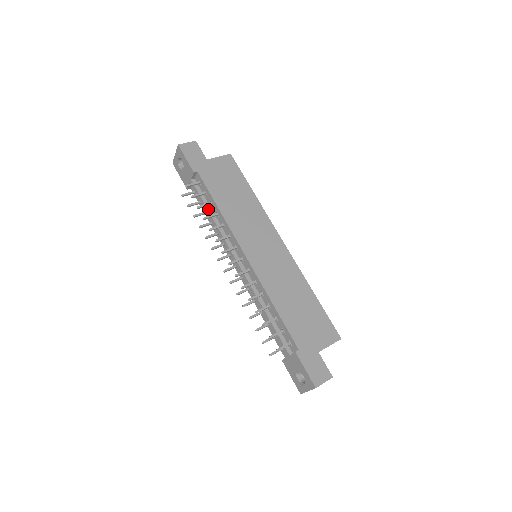
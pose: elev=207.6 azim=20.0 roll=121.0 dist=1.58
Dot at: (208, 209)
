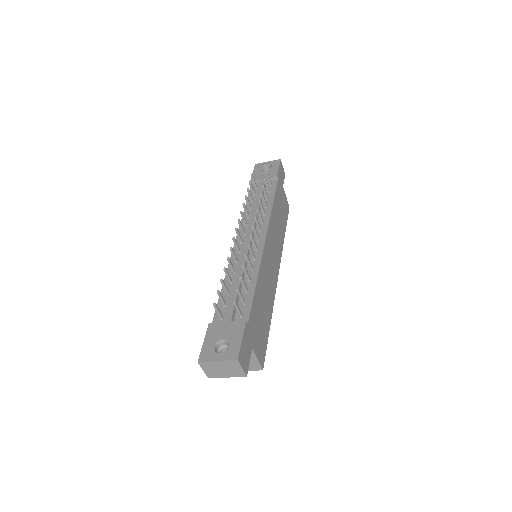
Dot at: (261, 198)
